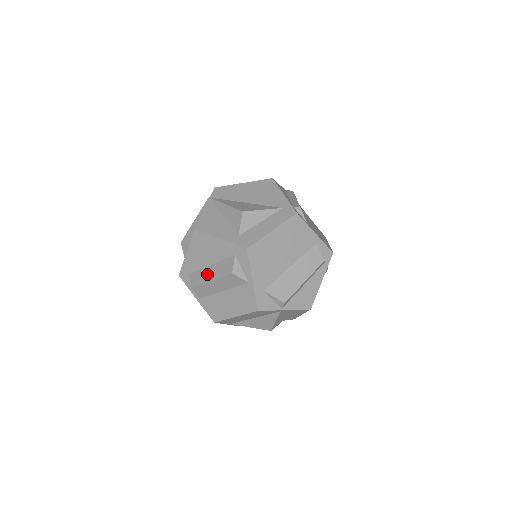
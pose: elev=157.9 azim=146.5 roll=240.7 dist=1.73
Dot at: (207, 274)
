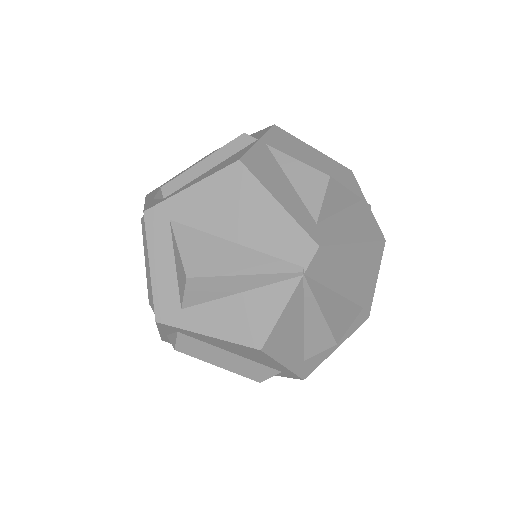
Dot at: (217, 357)
